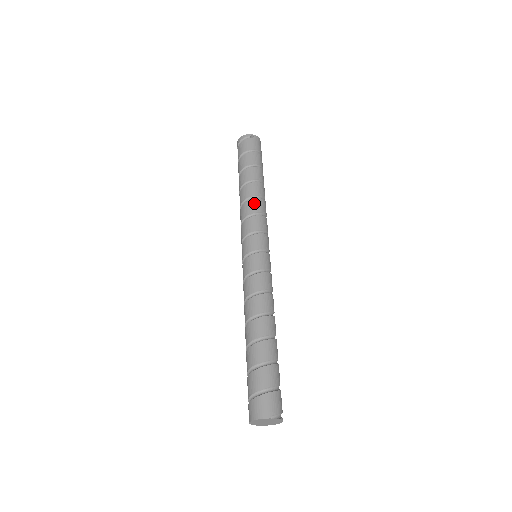
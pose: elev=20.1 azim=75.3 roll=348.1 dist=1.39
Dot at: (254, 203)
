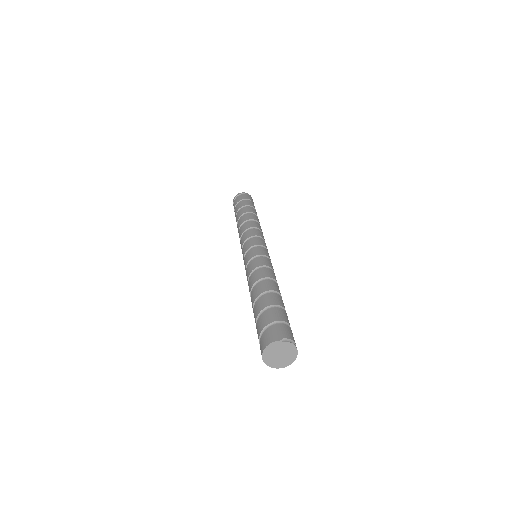
Dot at: (249, 223)
